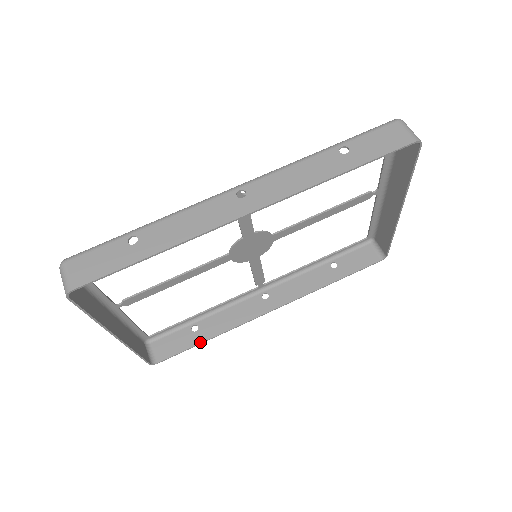
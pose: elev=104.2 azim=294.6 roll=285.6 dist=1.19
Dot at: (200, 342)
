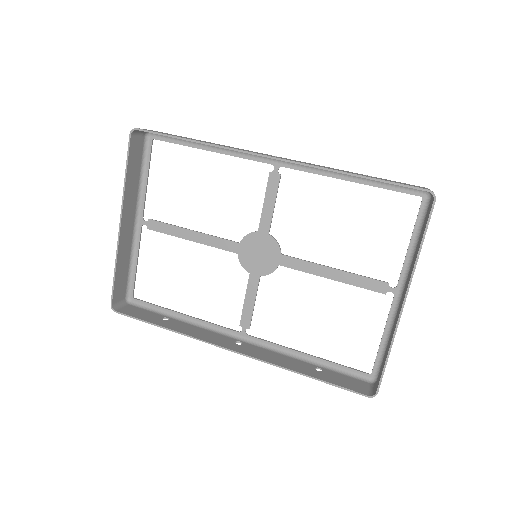
Dot at: (158, 324)
